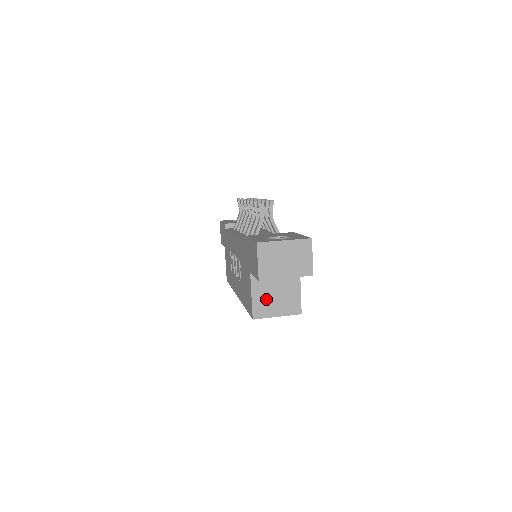
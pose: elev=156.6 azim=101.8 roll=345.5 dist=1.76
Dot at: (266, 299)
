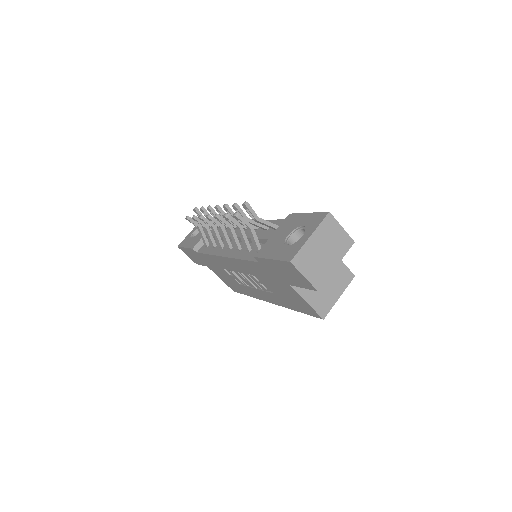
Dot at: (320, 293)
